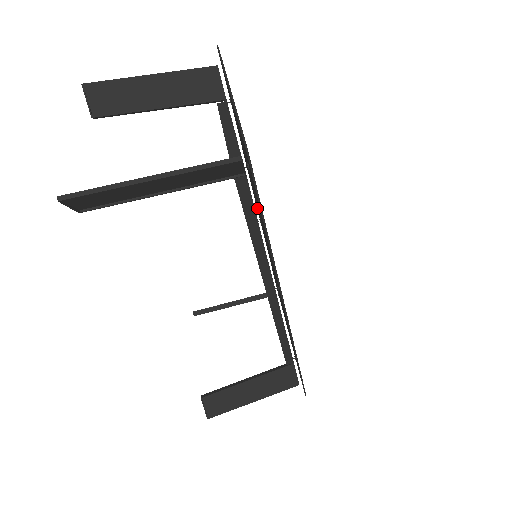
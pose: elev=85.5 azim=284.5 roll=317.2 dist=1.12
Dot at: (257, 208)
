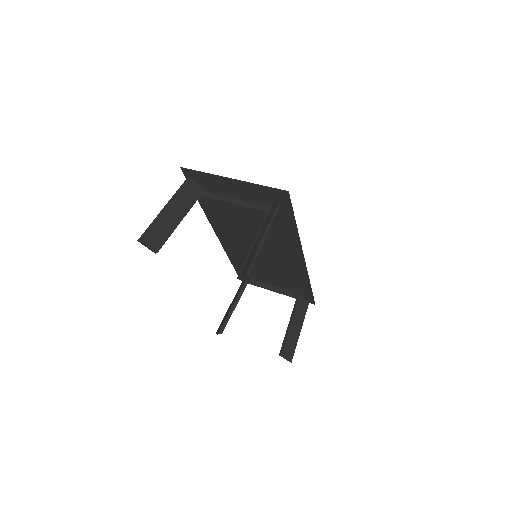
Dot at: (230, 236)
